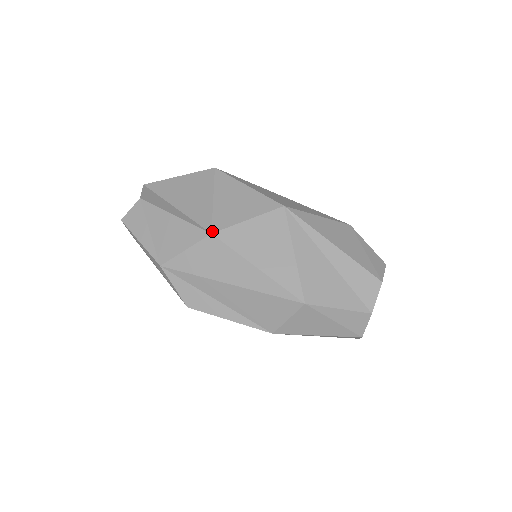
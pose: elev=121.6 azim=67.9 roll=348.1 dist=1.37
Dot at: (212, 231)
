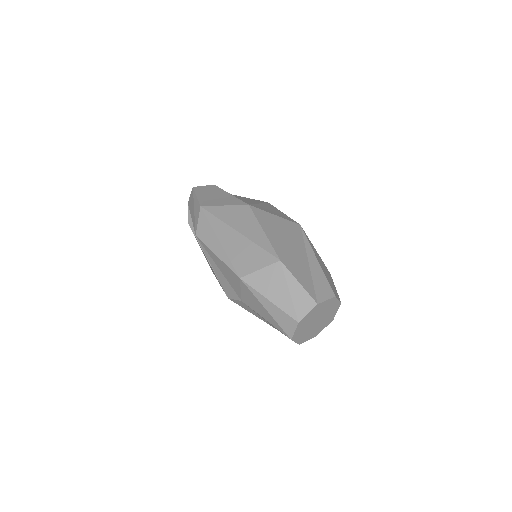
Dot at: (250, 204)
